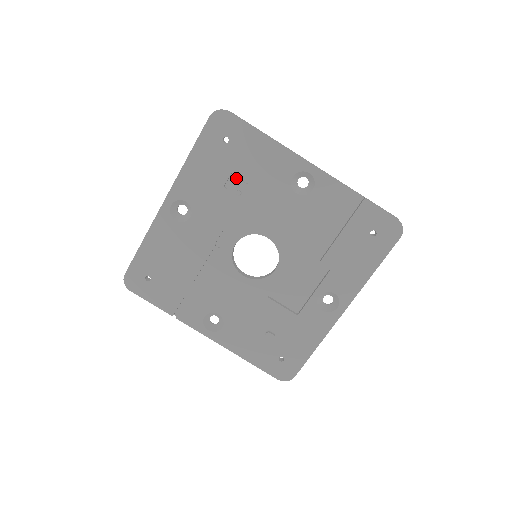
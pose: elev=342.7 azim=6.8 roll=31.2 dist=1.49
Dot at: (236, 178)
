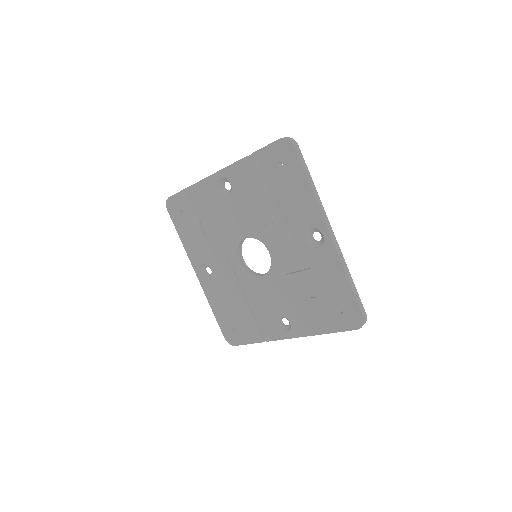
Dot at: (203, 225)
